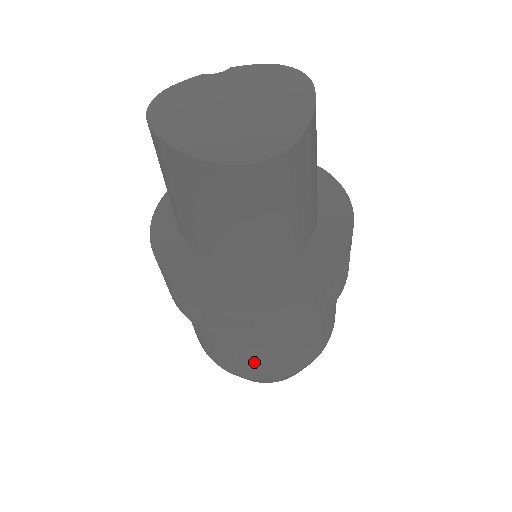
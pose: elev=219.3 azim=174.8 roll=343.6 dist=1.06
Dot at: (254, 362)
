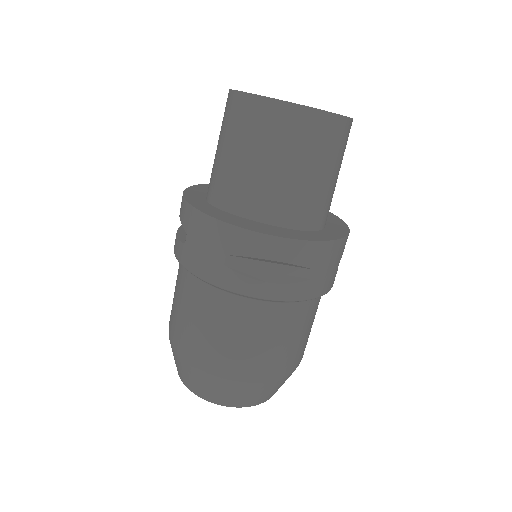
Dot at: (279, 347)
